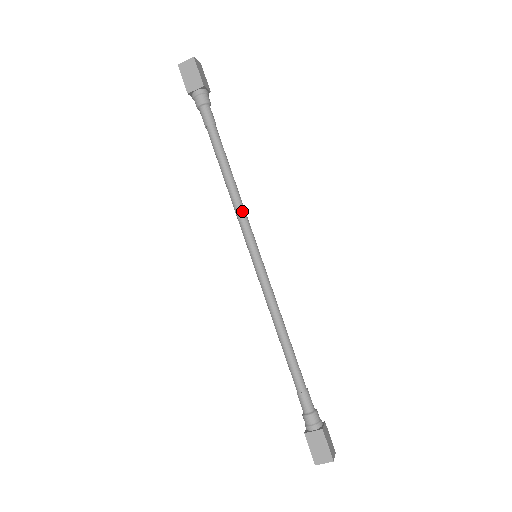
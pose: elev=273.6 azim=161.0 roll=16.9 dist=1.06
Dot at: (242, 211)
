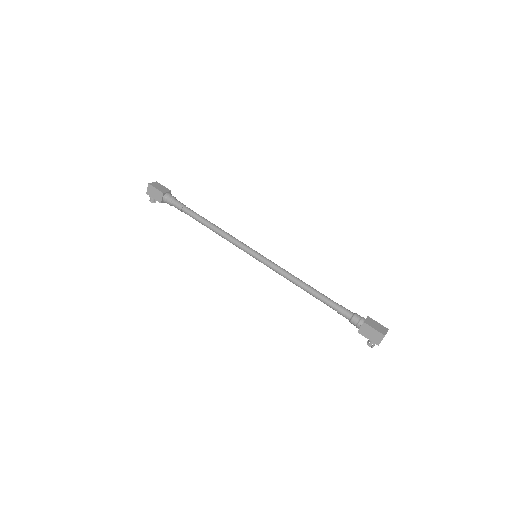
Dot at: occluded
